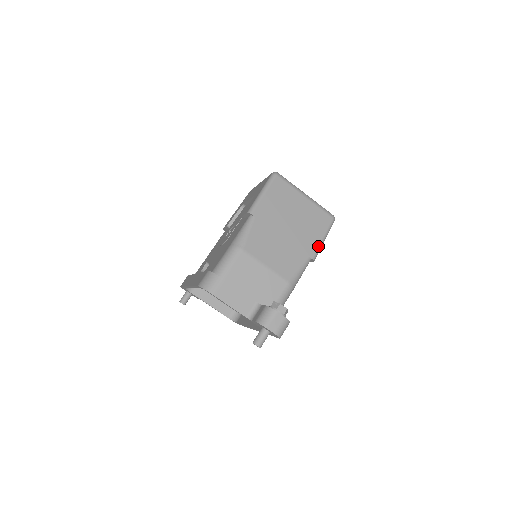
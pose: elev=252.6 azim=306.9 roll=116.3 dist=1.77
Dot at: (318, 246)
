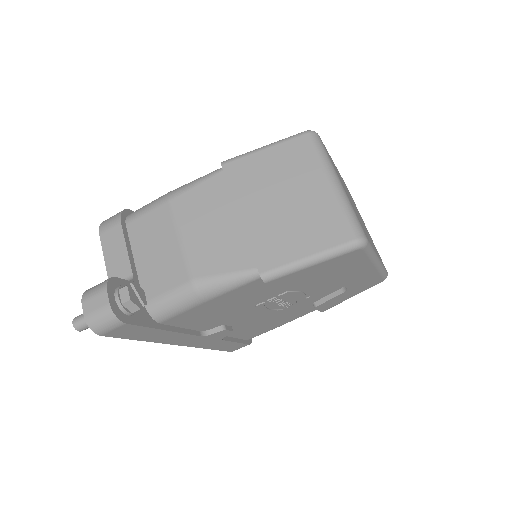
Dot at: (287, 263)
